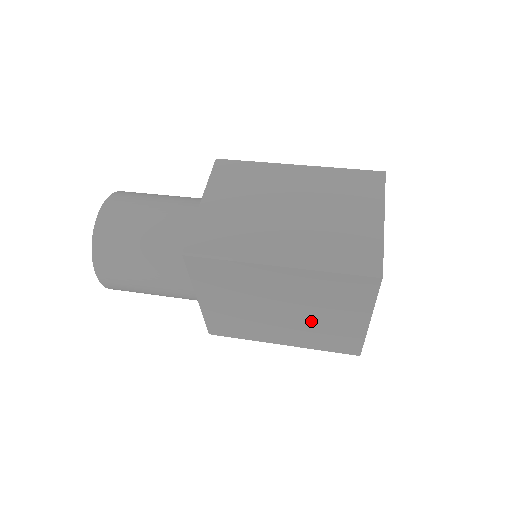
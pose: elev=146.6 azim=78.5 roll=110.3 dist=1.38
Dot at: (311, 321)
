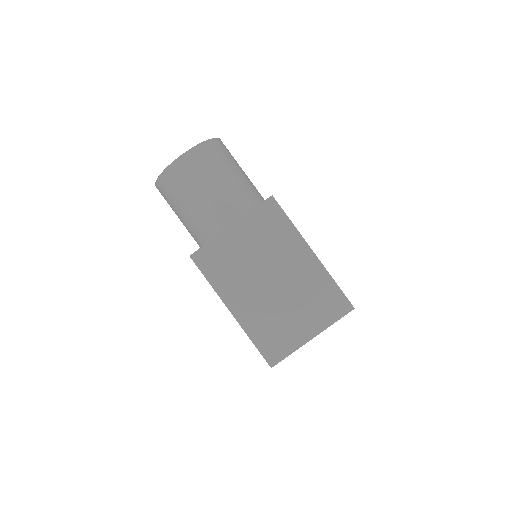
Dot at: occluded
